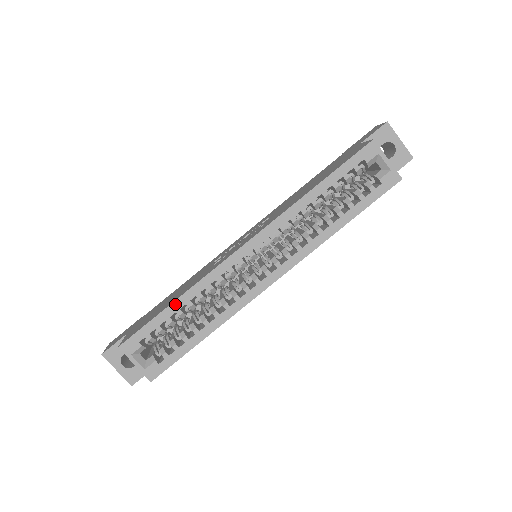
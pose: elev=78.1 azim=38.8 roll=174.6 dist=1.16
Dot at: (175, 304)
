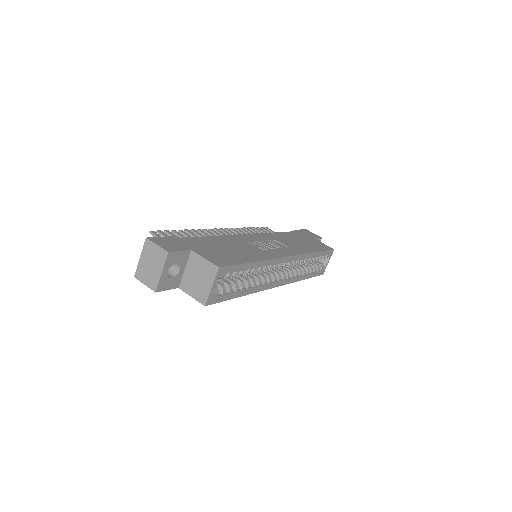
Dot at: (254, 264)
